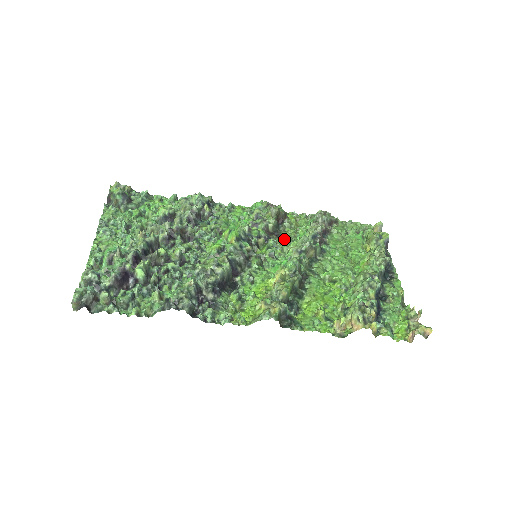
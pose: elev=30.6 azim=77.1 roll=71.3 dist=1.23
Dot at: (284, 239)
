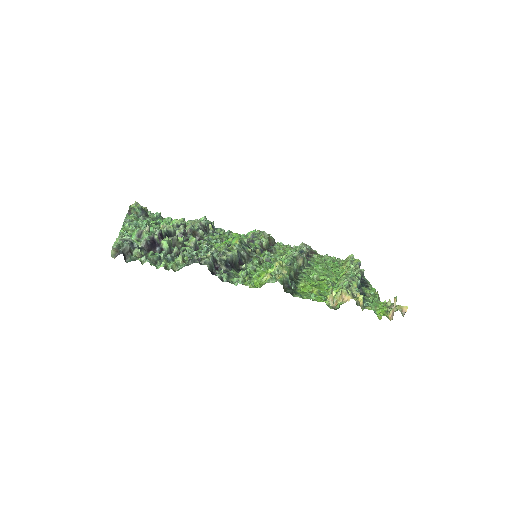
Dot at: (276, 254)
